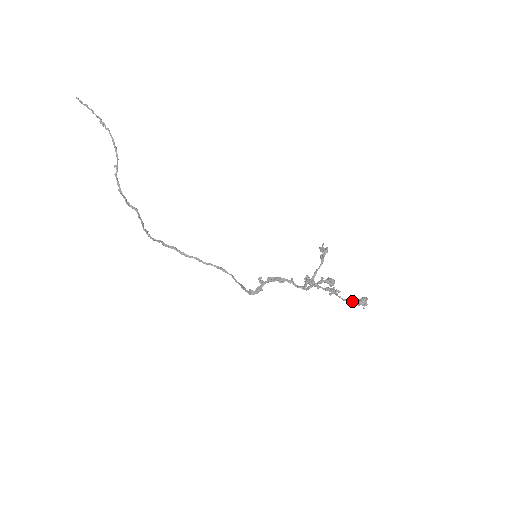
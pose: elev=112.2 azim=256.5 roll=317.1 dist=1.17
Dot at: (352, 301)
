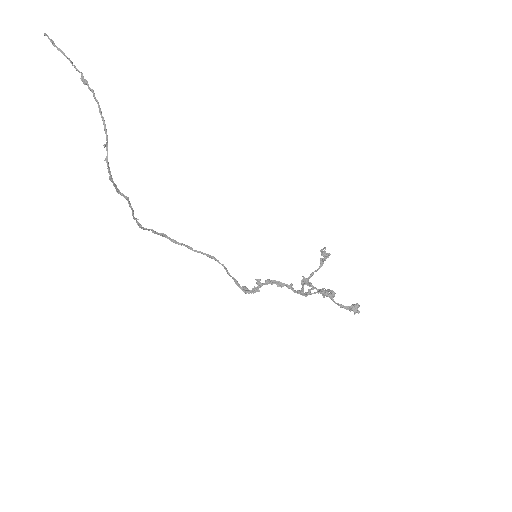
Dot at: (344, 306)
